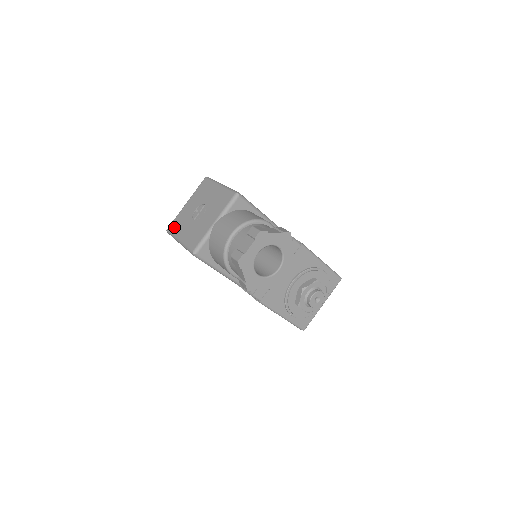
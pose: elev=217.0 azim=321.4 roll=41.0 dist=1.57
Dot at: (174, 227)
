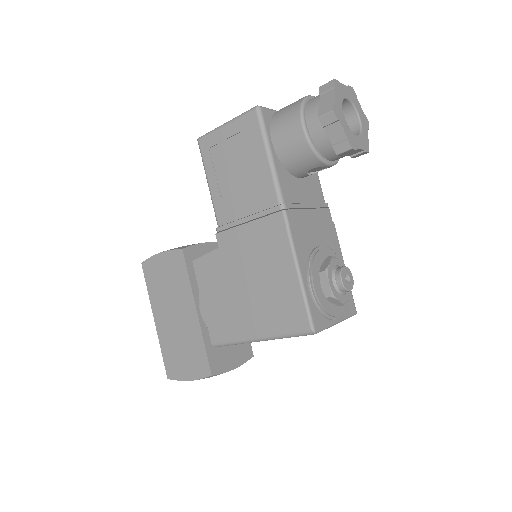
Dot at: occluded
